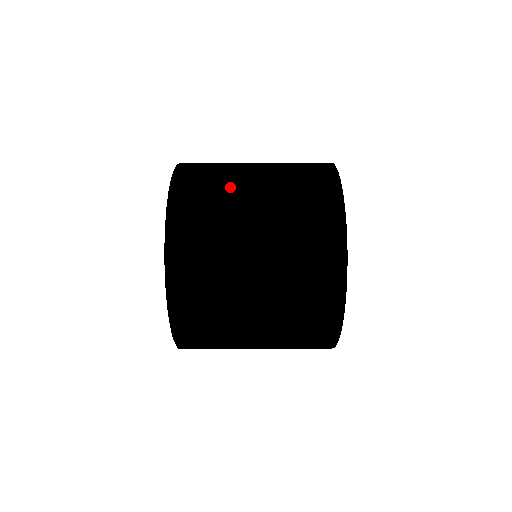
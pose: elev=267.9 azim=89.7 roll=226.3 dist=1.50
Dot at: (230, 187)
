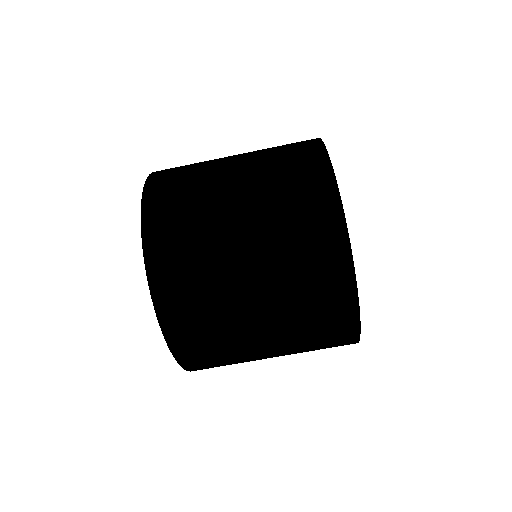
Dot at: (207, 169)
